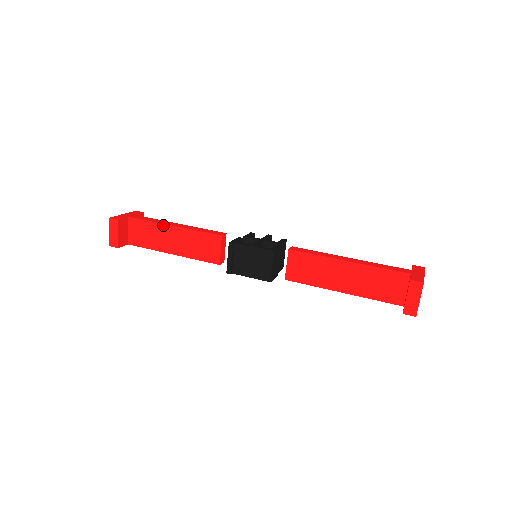
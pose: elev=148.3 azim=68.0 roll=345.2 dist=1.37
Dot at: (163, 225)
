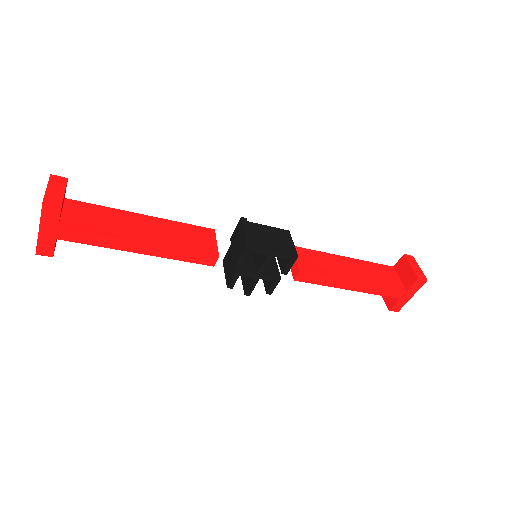
Dot at: (128, 212)
